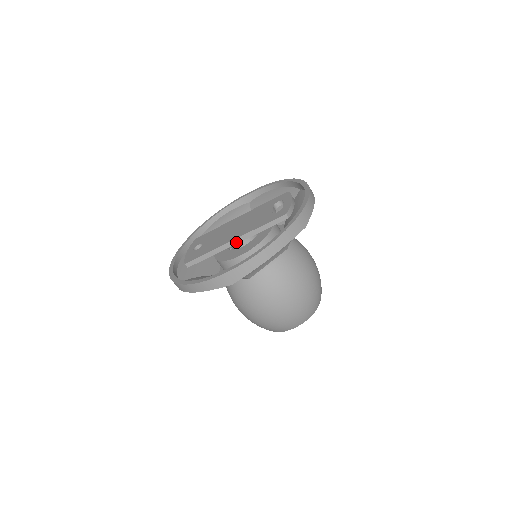
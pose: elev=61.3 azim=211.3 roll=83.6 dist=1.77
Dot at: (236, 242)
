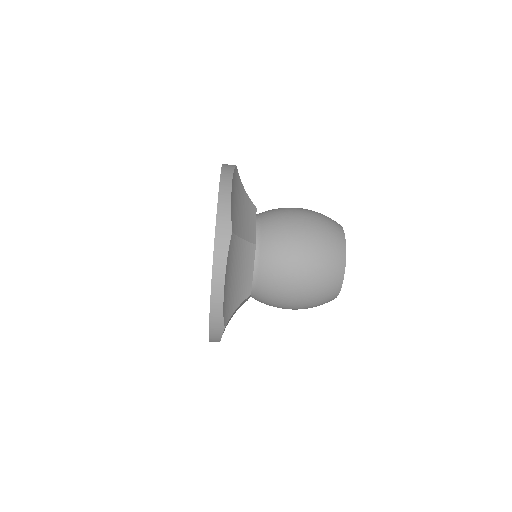
Dot at: occluded
